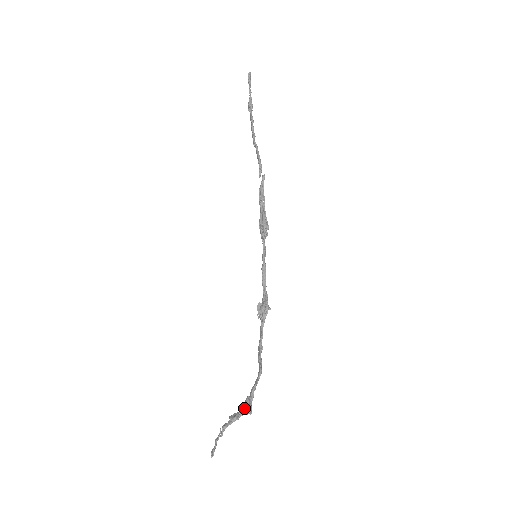
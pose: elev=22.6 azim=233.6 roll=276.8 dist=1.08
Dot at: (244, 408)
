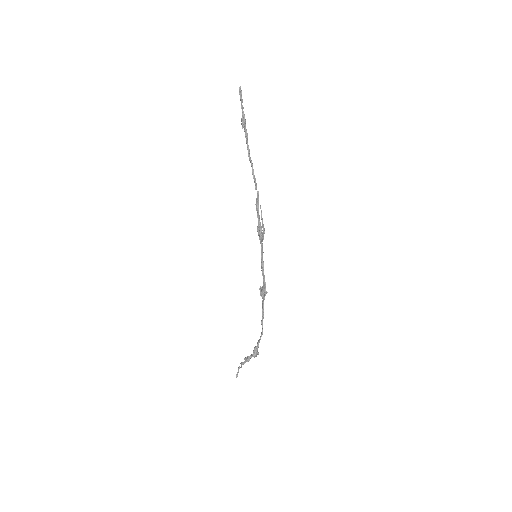
Dot at: (252, 355)
